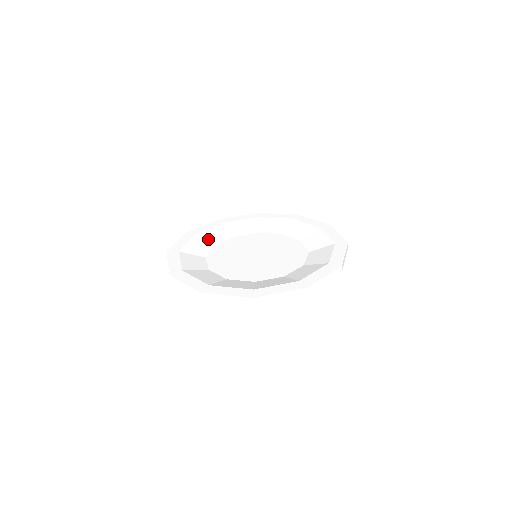
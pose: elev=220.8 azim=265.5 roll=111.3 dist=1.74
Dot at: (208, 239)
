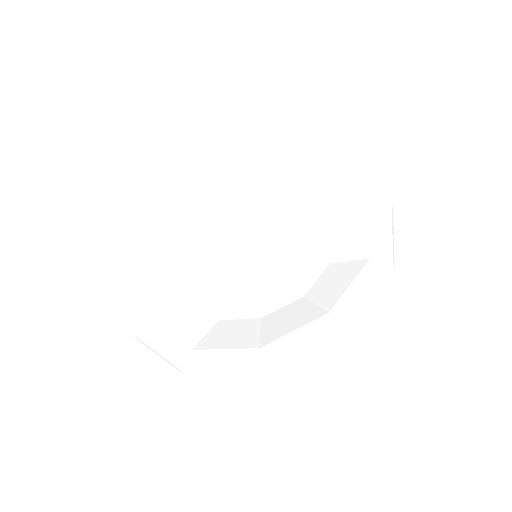
Dot at: (213, 211)
